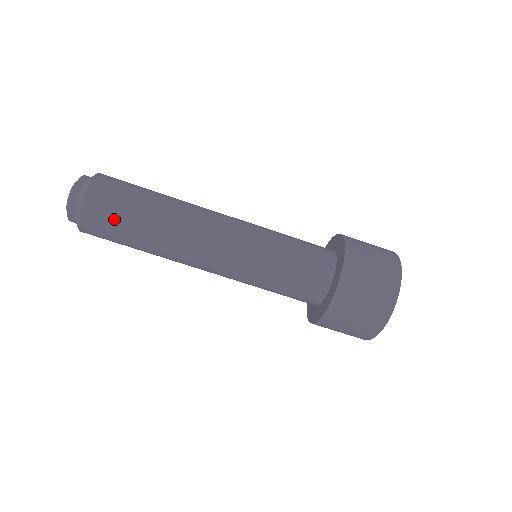
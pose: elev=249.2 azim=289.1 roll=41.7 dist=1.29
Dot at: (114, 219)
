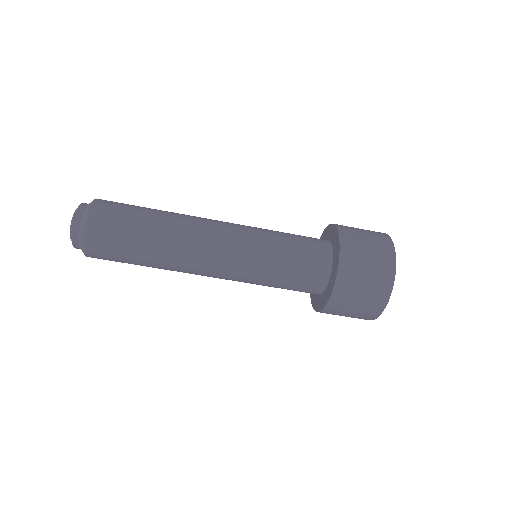
Dot at: occluded
